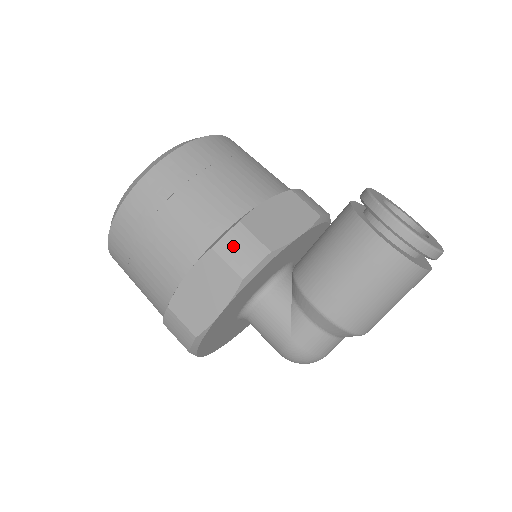
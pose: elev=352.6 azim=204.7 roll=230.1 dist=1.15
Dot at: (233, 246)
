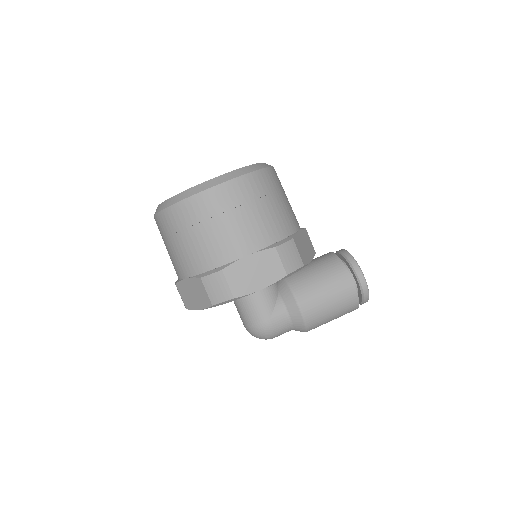
Dot at: (287, 252)
